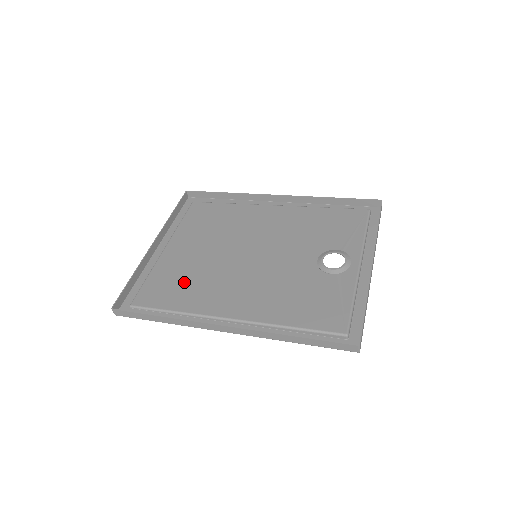
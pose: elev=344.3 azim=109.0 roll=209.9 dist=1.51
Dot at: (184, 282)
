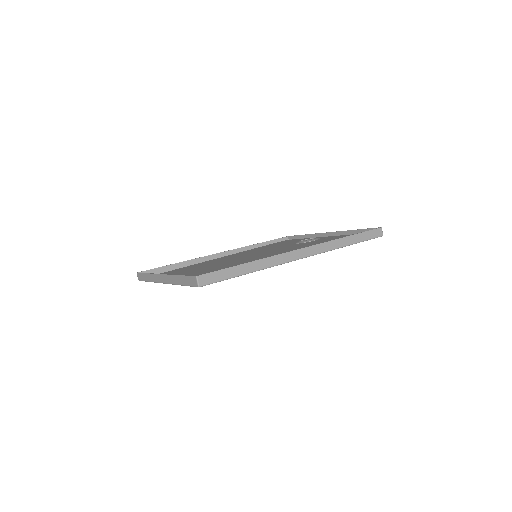
Dot at: occluded
